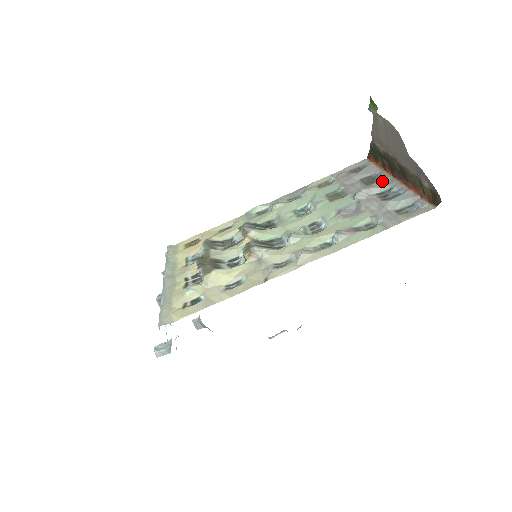
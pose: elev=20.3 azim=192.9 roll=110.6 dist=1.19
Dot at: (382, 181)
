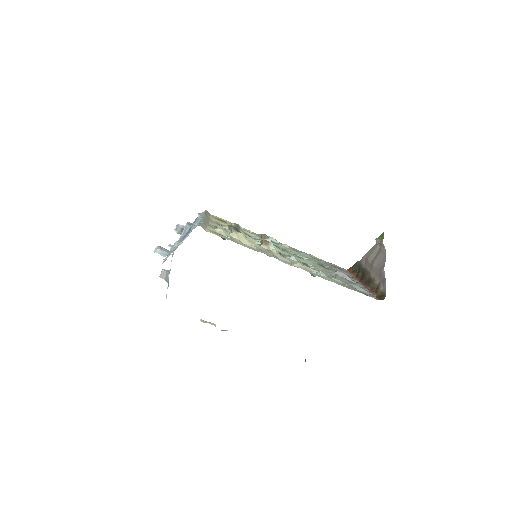
Dot at: (353, 279)
